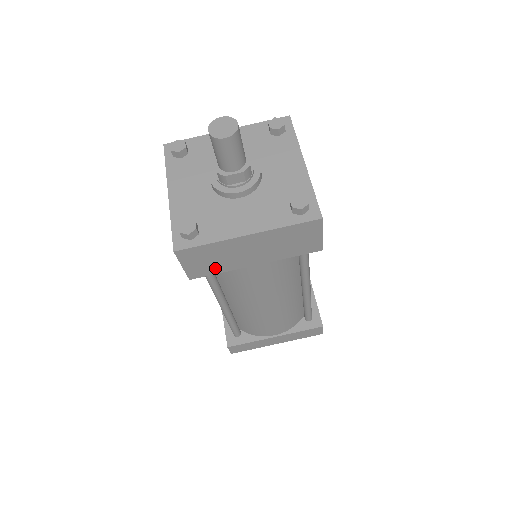
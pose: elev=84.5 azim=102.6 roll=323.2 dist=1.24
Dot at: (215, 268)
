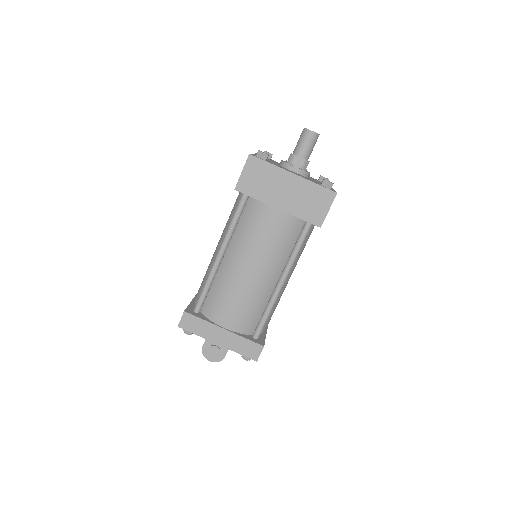
Dot at: (256, 191)
